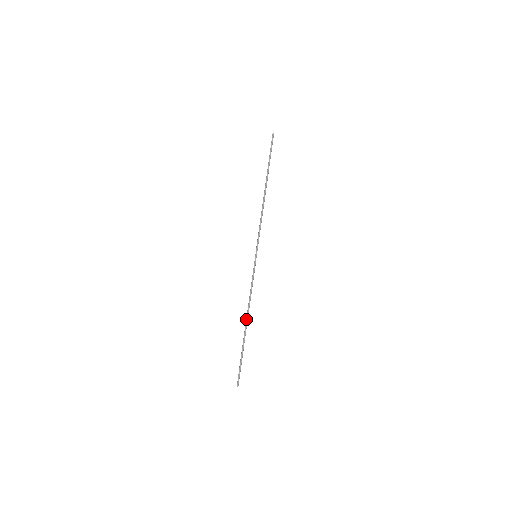
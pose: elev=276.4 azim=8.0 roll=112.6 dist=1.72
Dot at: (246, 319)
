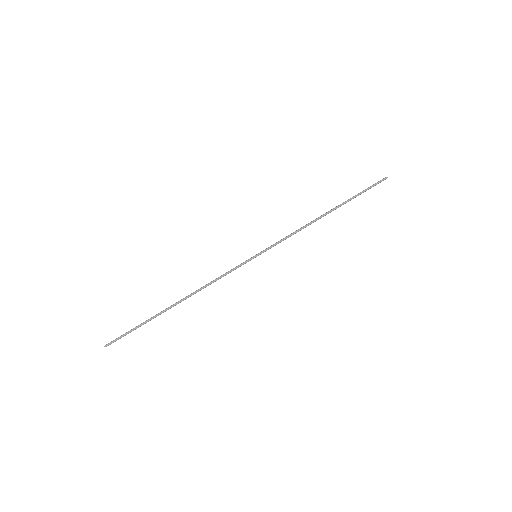
Dot at: (184, 298)
